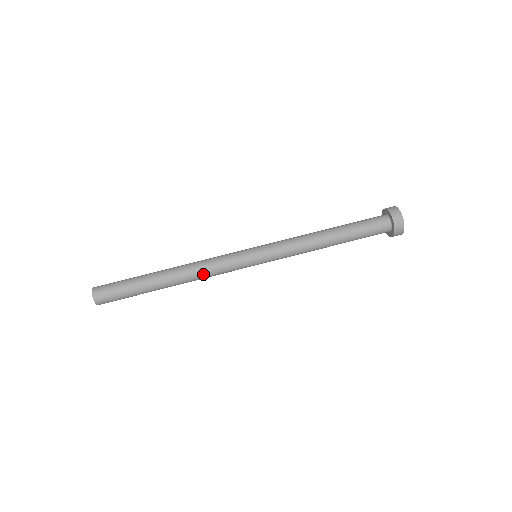
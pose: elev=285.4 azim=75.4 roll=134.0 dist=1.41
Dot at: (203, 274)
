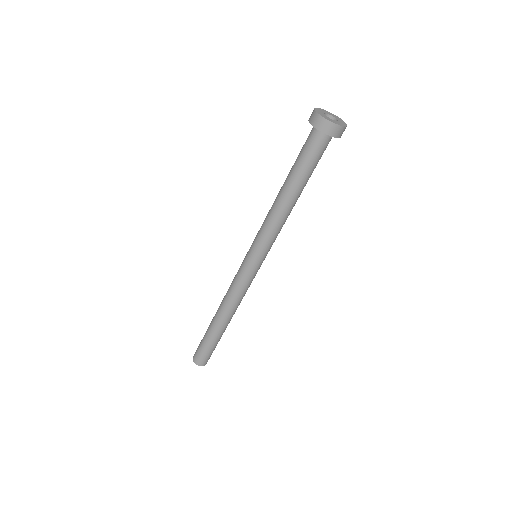
Dot at: (239, 301)
